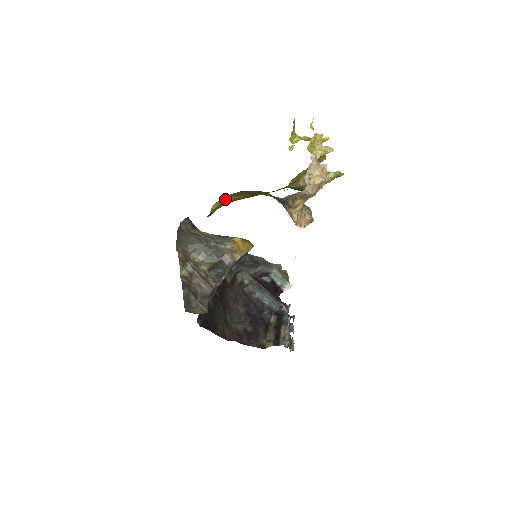
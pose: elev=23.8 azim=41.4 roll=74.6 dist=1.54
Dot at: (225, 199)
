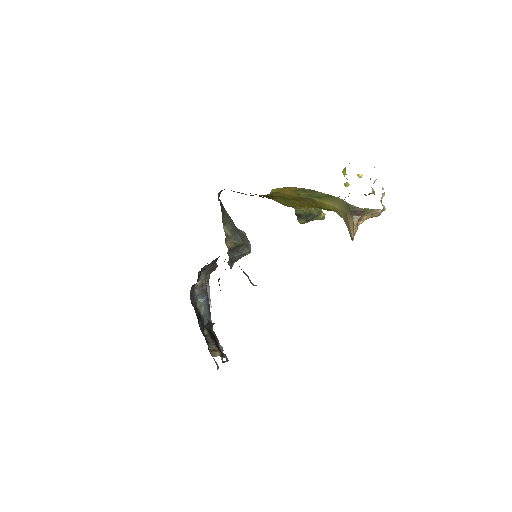
Dot at: (283, 189)
